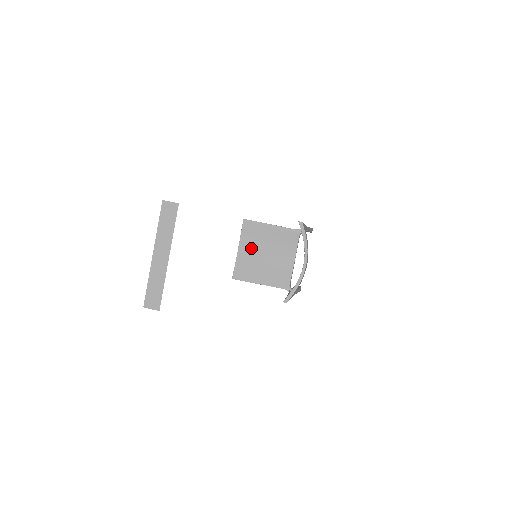
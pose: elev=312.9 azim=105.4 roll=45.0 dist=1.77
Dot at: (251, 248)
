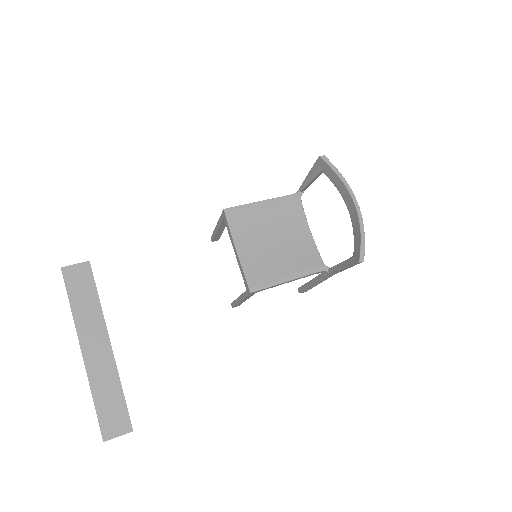
Dot at: (252, 242)
